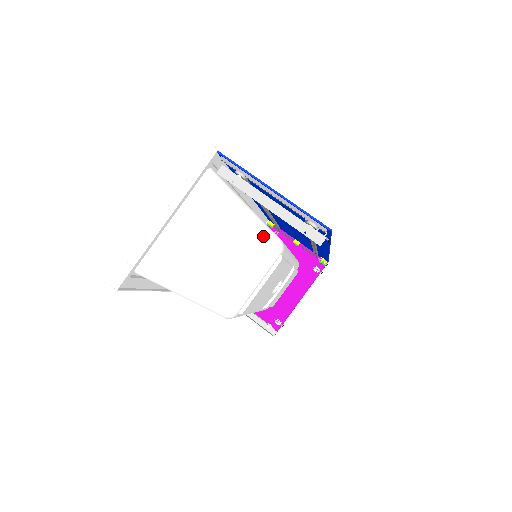
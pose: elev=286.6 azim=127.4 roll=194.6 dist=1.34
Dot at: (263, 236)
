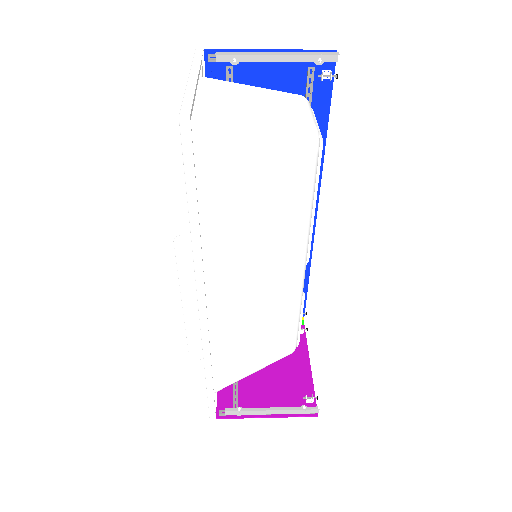
Dot at: occluded
